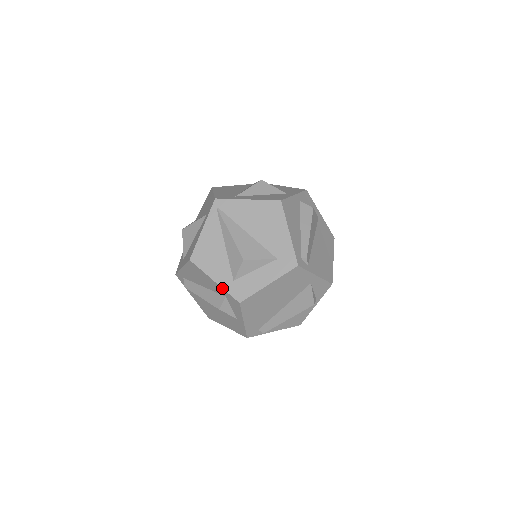
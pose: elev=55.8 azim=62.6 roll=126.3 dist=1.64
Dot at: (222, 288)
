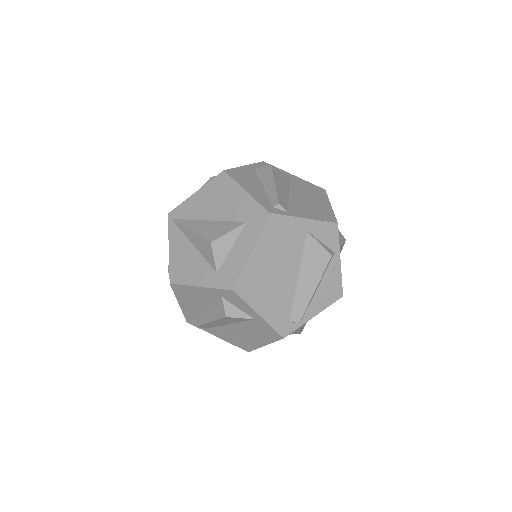
Dot at: (210, 288)
